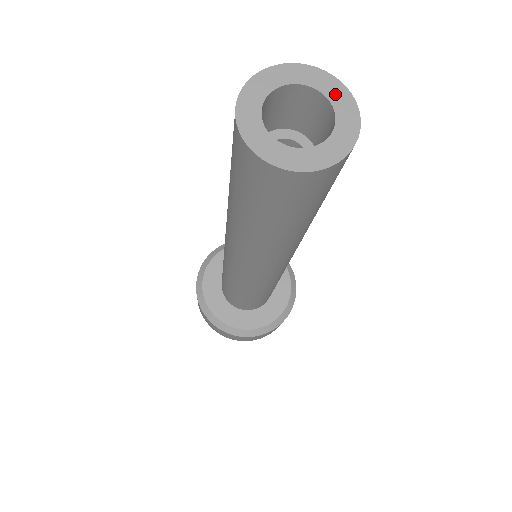
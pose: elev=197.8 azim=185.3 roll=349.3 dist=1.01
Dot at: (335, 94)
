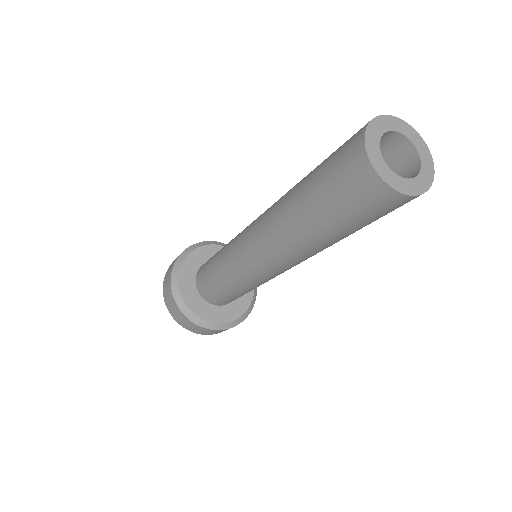
Dot at: (426, 162)
